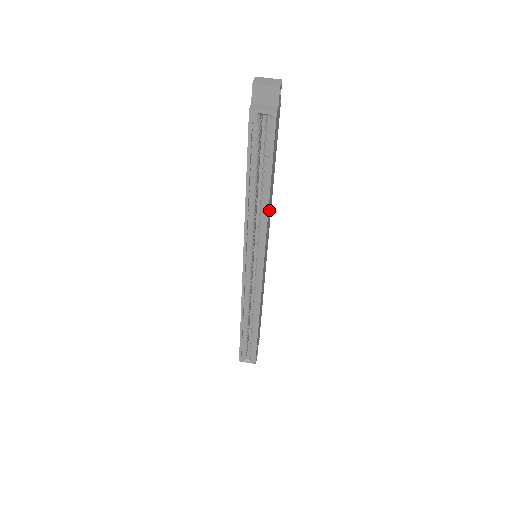
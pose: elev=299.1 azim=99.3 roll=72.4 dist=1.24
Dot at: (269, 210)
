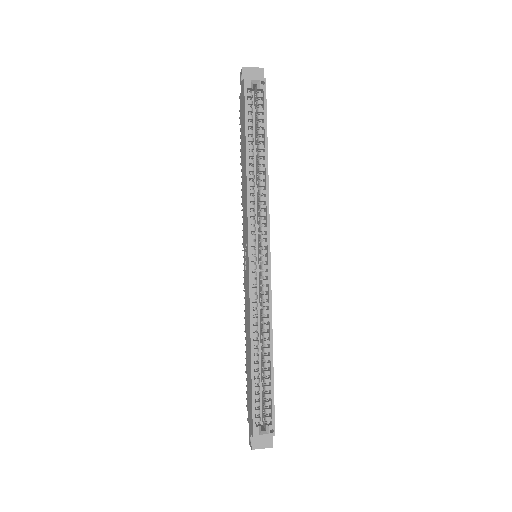
Dot at: occluded
